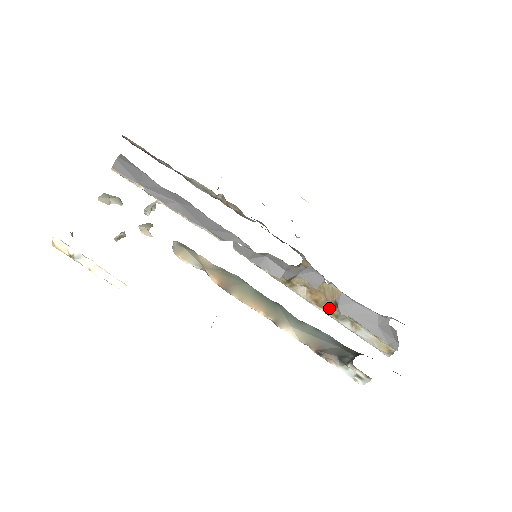
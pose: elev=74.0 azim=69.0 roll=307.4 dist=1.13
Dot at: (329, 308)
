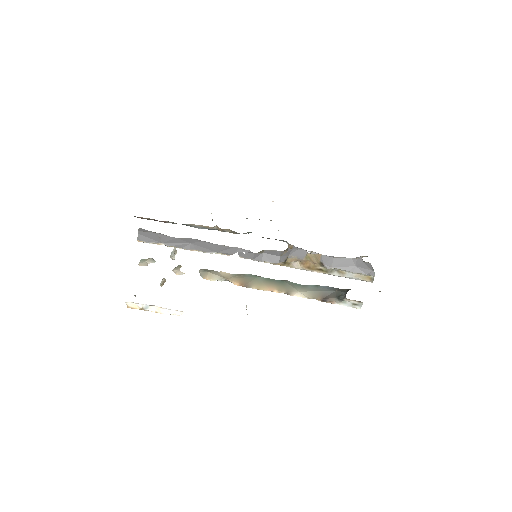
Dot at: (319, 268)
